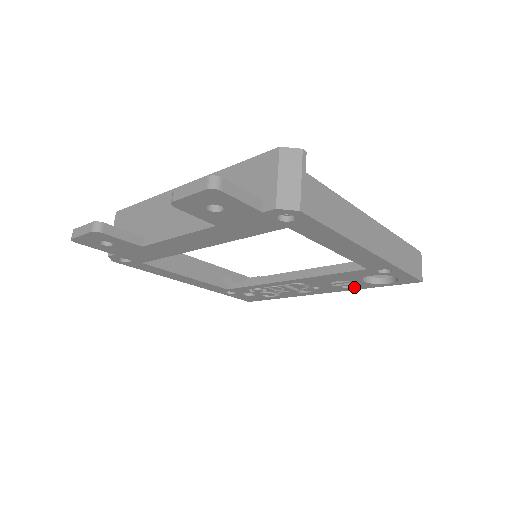
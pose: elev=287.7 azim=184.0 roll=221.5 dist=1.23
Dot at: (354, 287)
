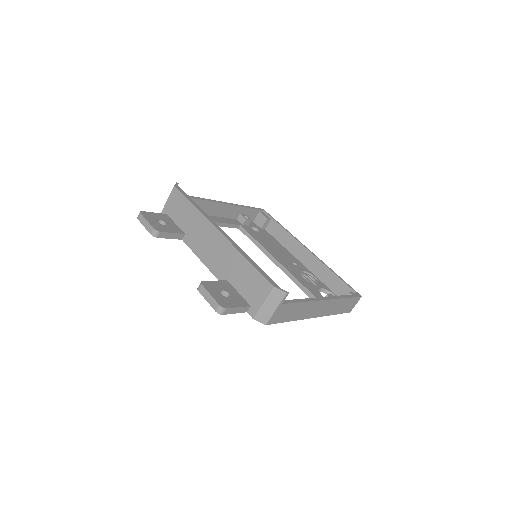
Dot at: (315, 282)
